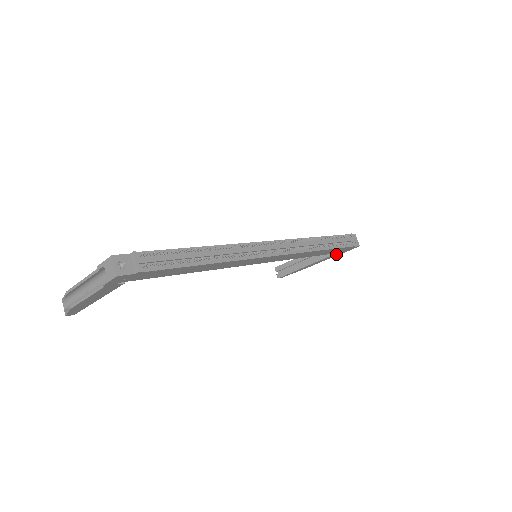
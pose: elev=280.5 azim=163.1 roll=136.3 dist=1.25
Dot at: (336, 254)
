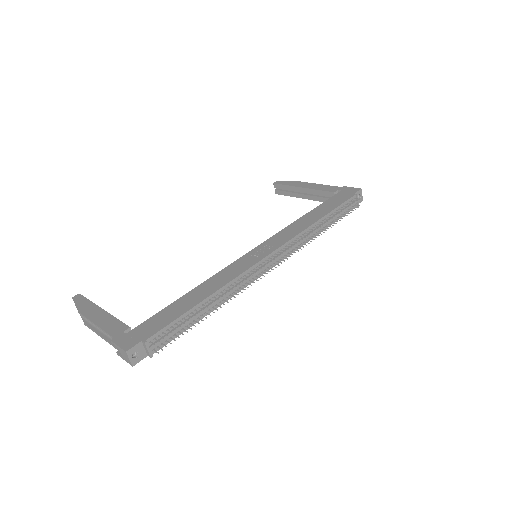
Dot at: occluded
